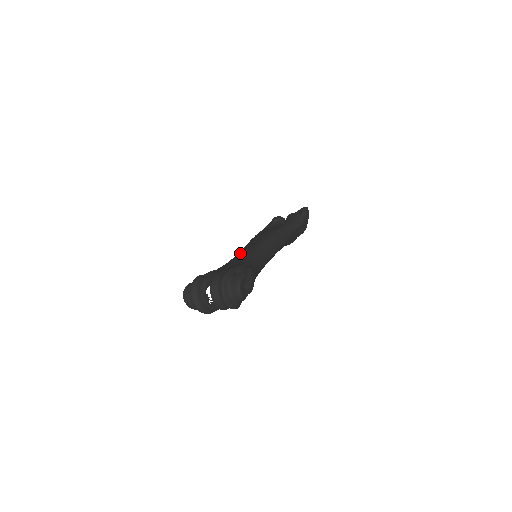
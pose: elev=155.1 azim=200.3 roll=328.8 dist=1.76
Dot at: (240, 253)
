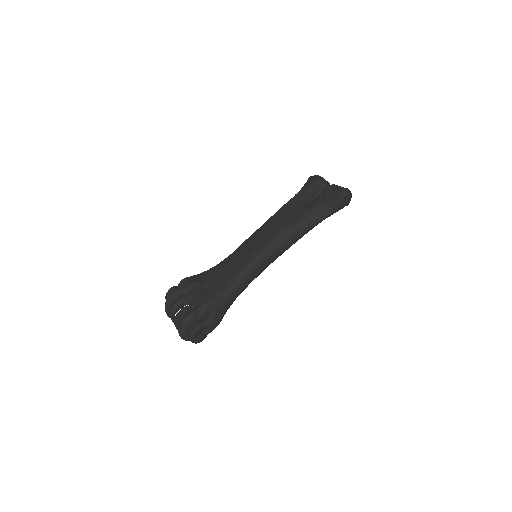
Dot at: (234, 257)
